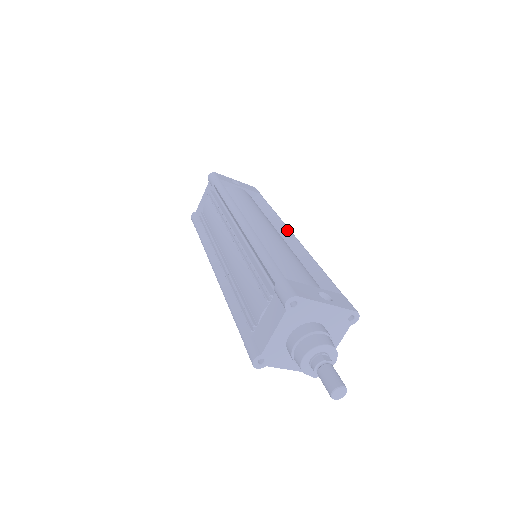
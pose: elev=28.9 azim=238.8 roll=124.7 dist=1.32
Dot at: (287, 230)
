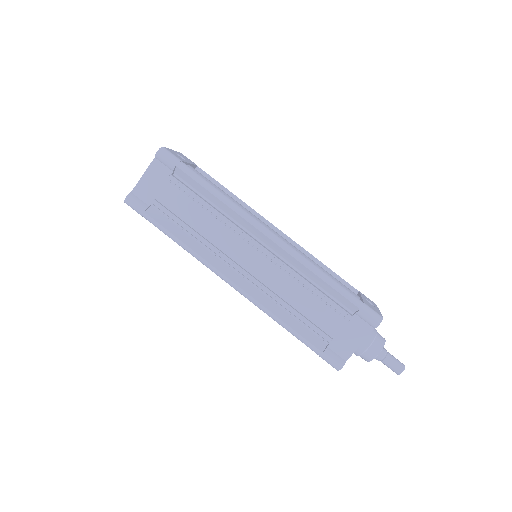
Dot at: (268, 223)
